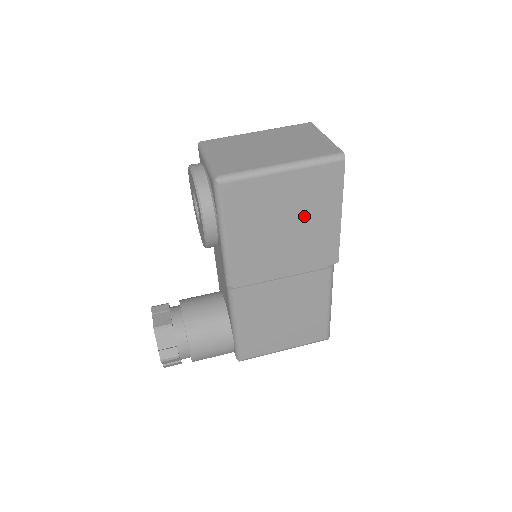
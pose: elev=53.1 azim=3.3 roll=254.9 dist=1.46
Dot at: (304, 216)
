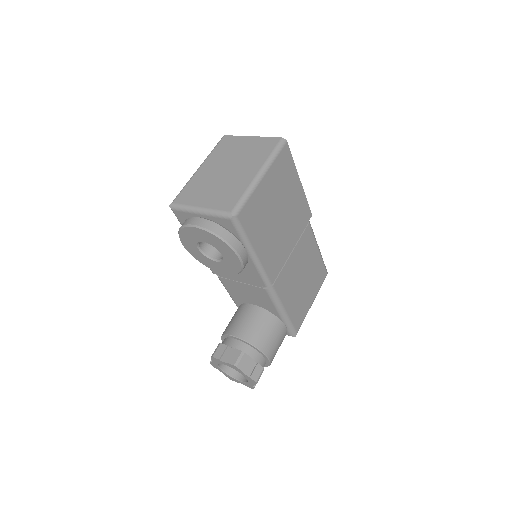
Dot at: (284, 199)
